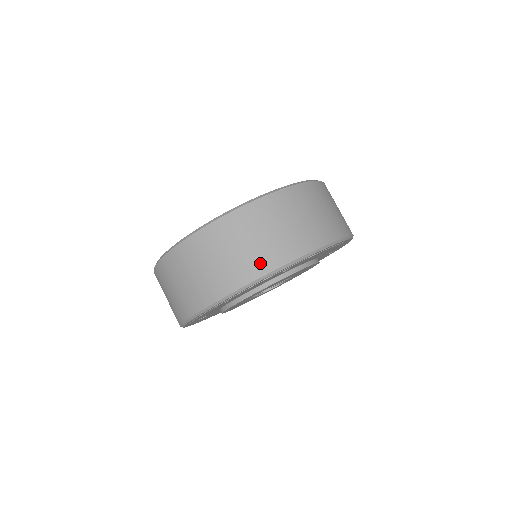
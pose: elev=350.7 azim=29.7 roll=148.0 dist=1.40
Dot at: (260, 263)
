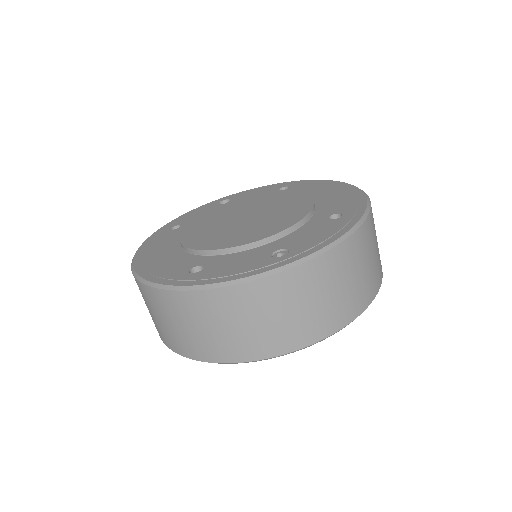
Dot at: (366, 294)
